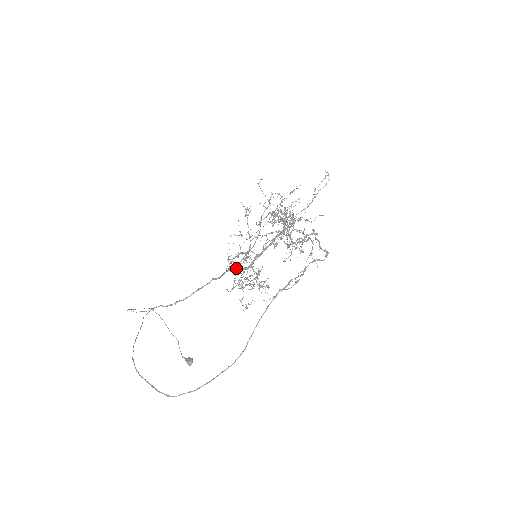
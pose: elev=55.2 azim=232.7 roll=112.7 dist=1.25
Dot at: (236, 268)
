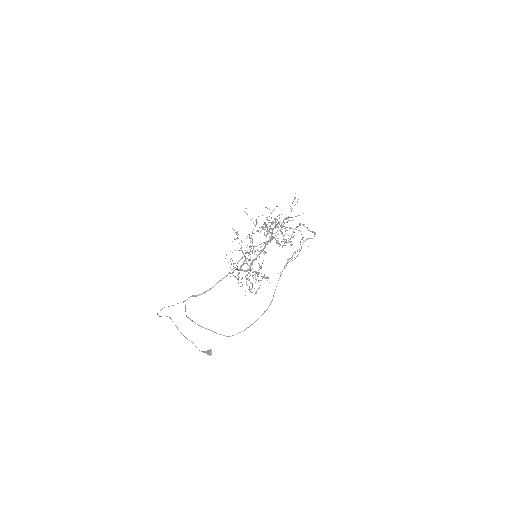
Dot at: occluded
